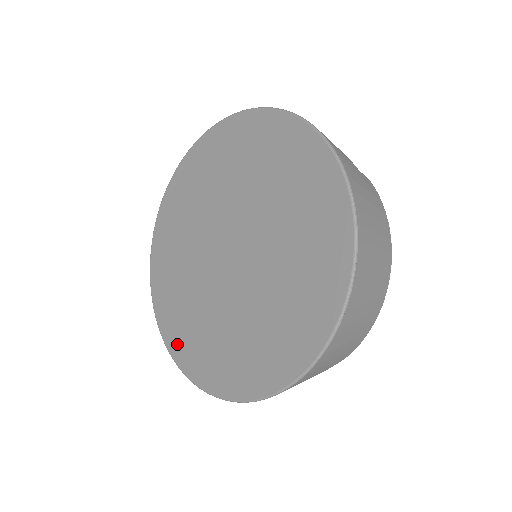
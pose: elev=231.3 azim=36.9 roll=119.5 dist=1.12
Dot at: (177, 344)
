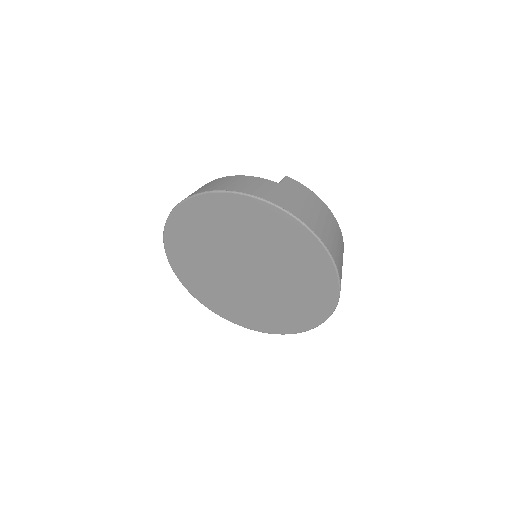
Dot at: (252, 324)
